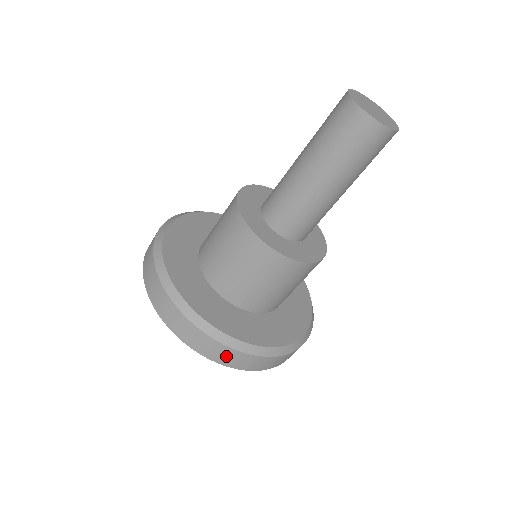
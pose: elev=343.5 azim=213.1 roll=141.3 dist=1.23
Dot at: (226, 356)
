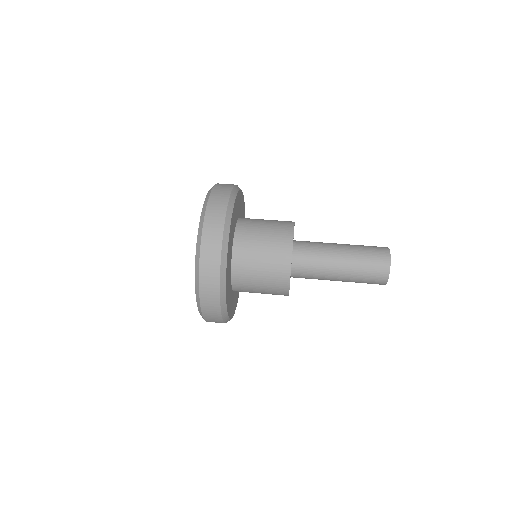
Dot at: (210, 268)
